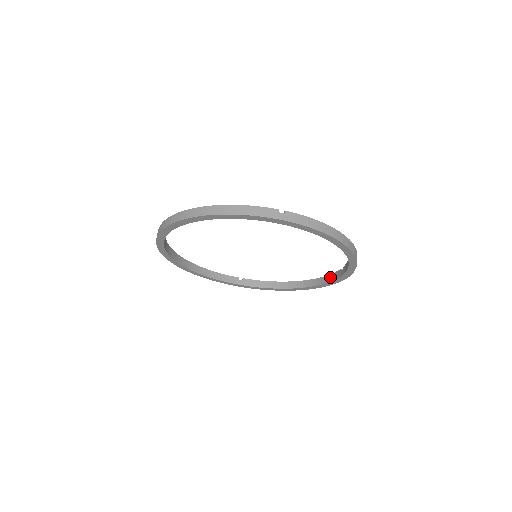
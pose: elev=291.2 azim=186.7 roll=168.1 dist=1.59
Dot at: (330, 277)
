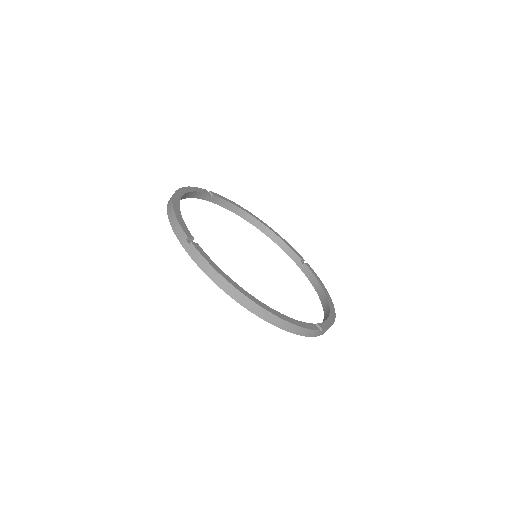
Dot at: (287, 249)
